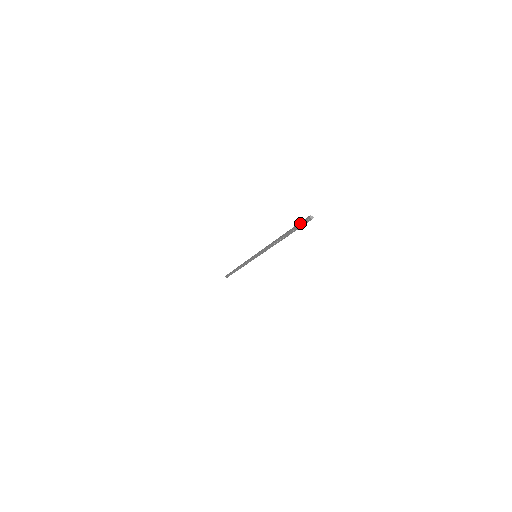
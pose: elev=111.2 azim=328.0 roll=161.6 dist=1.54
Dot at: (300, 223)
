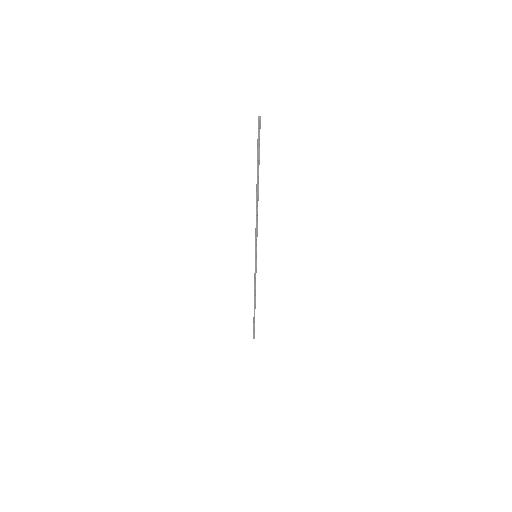
Dot at: (258, 137)
